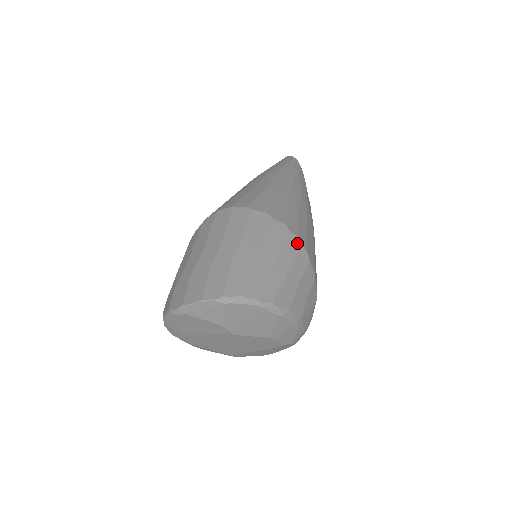
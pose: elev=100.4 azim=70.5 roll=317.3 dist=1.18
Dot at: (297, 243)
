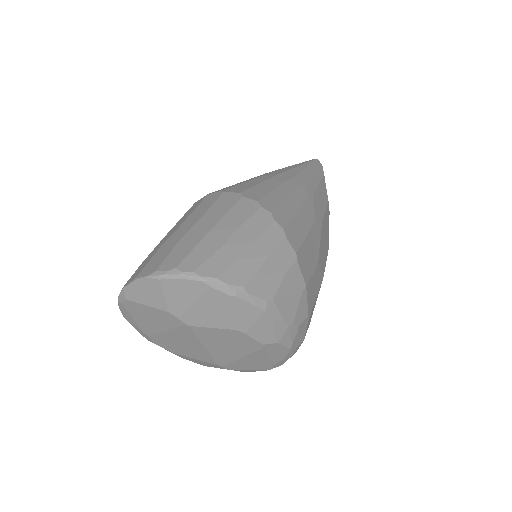
Dot at: (269, 219)
